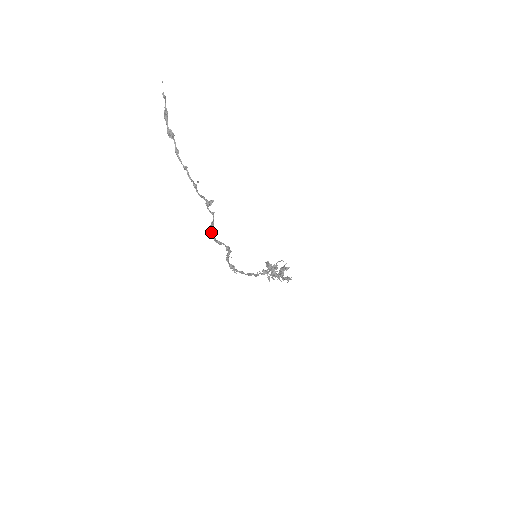
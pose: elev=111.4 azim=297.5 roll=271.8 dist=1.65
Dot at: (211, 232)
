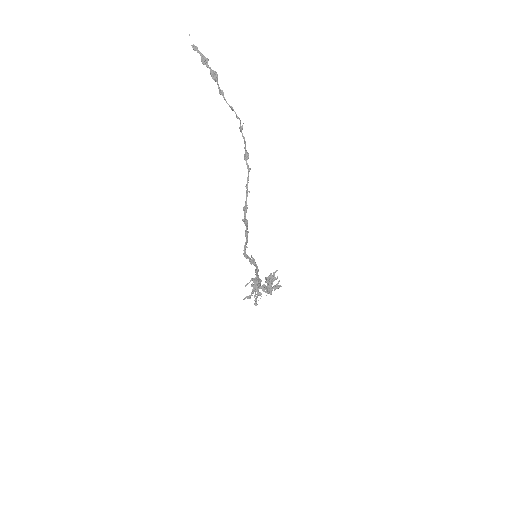
Dot at: (246, 199)
